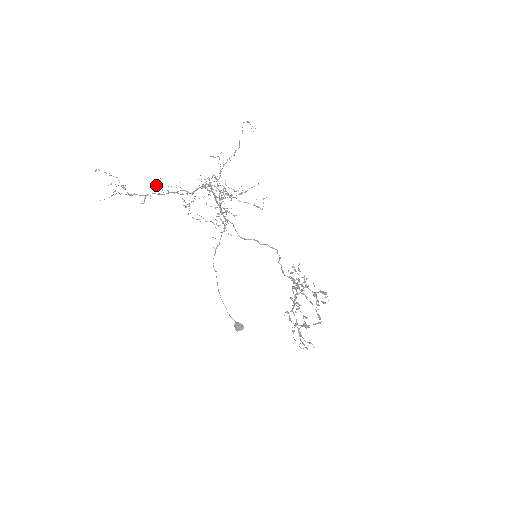
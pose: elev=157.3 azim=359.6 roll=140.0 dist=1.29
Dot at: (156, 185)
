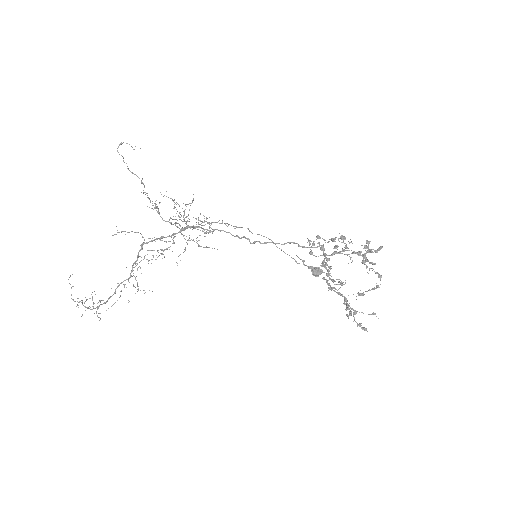
Dot at: occluded
